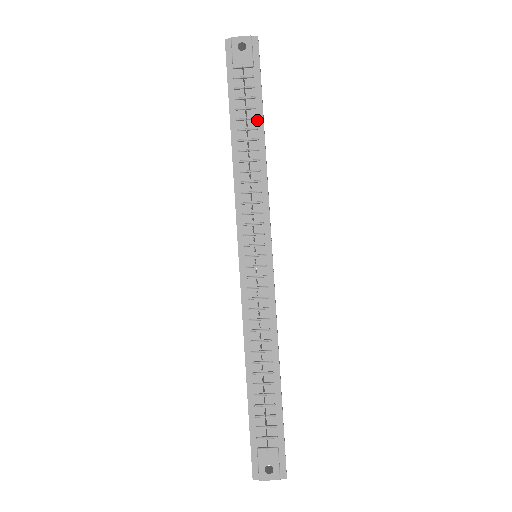
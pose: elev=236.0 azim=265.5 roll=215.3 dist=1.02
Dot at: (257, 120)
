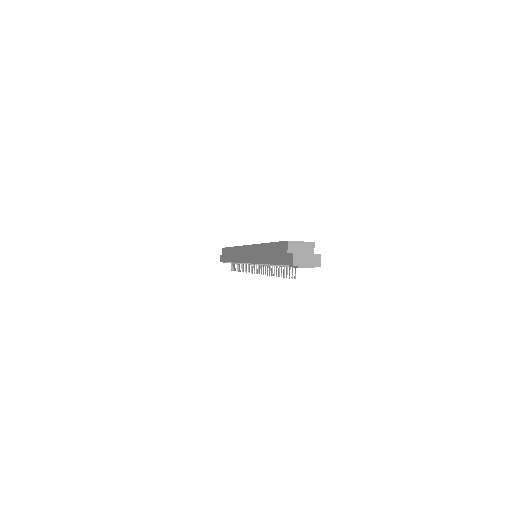
Dot at: occluded
